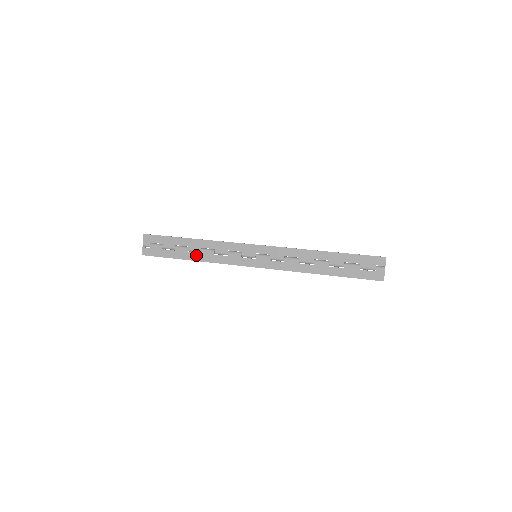
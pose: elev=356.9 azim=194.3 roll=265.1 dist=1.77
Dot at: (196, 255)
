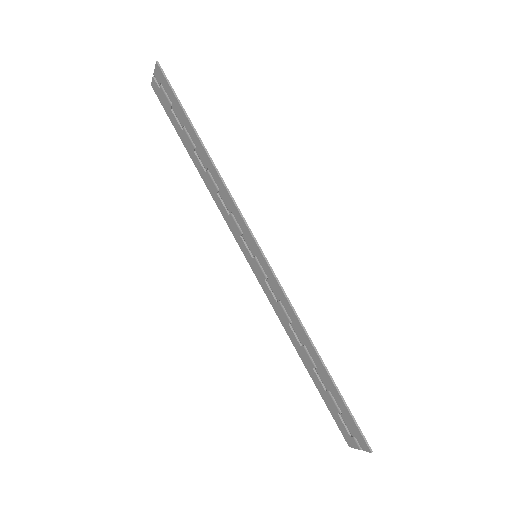
Dot at: (200, 167)
